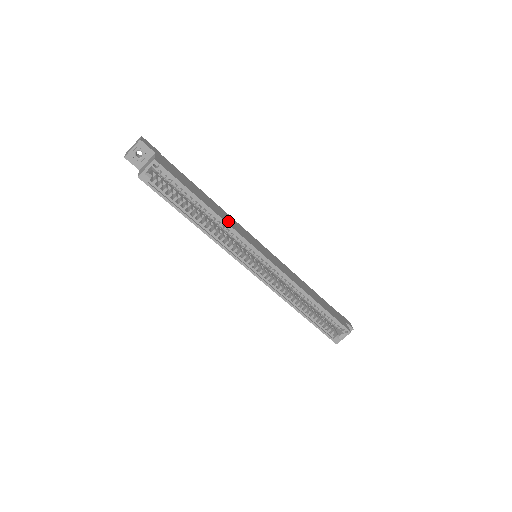
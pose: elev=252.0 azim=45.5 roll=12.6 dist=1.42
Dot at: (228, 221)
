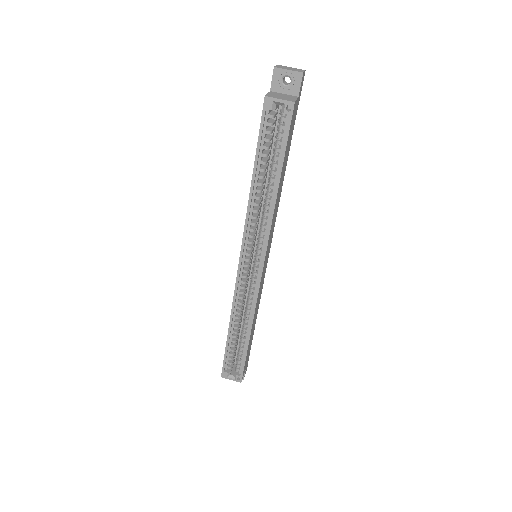
Dot at: (275, 211)
